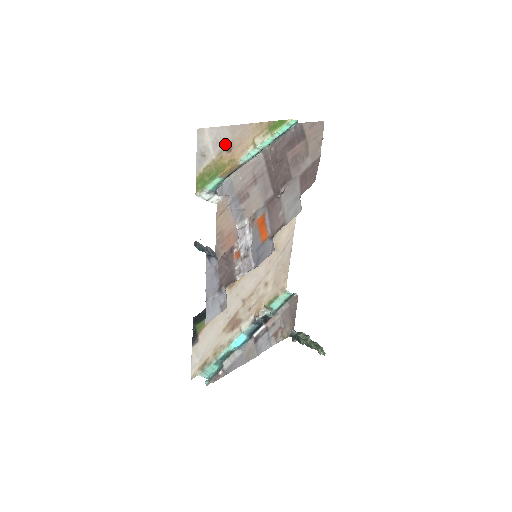
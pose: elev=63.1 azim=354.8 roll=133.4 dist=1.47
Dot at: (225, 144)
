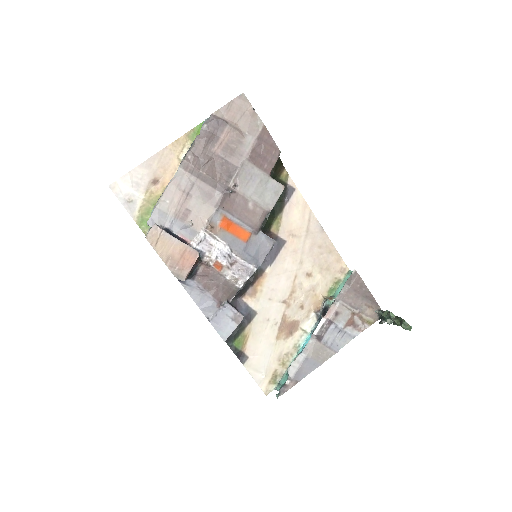
Dot at: (148, 180)
